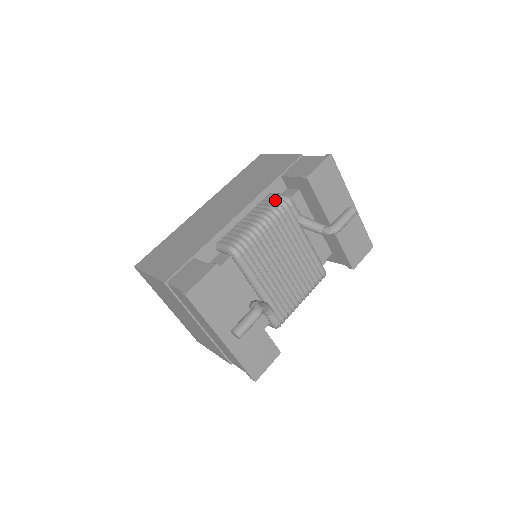
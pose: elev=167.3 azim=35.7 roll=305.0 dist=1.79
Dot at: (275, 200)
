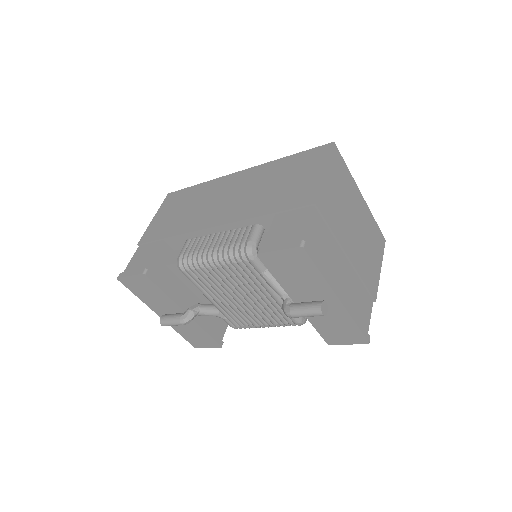
Dot at: (240, 243)
